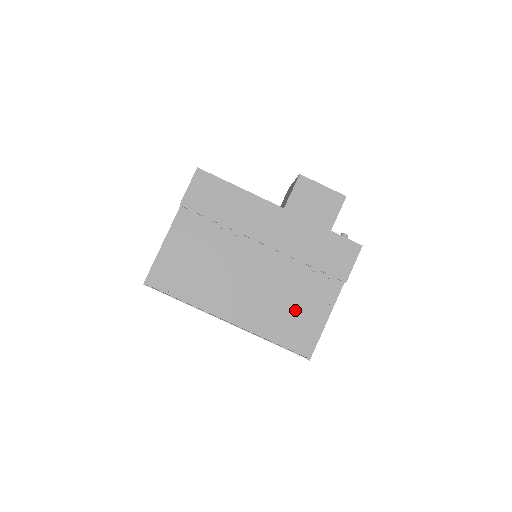
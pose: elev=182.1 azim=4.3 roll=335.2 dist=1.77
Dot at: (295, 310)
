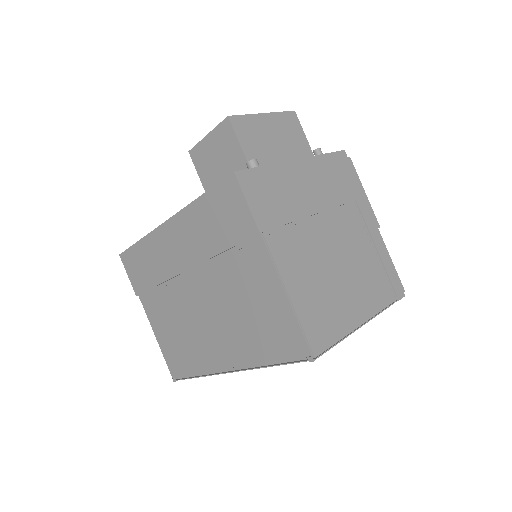
Dot at: (255, 312)
